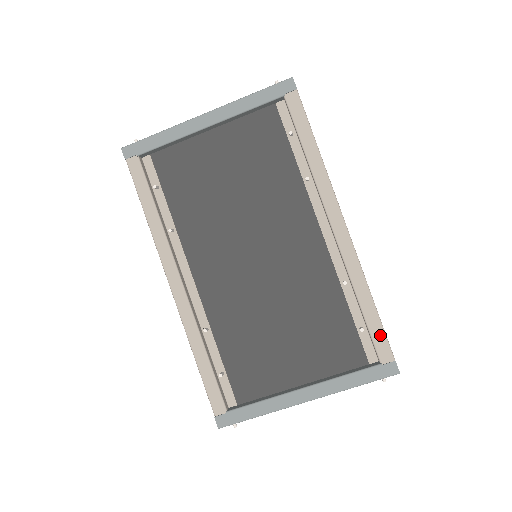
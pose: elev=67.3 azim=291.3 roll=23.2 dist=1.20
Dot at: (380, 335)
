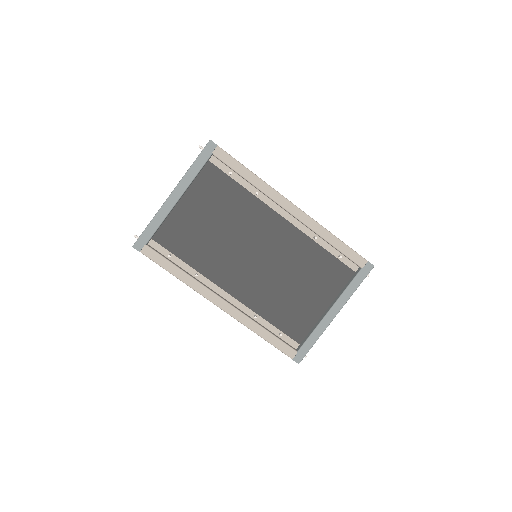
Dot at: (352, 253)
